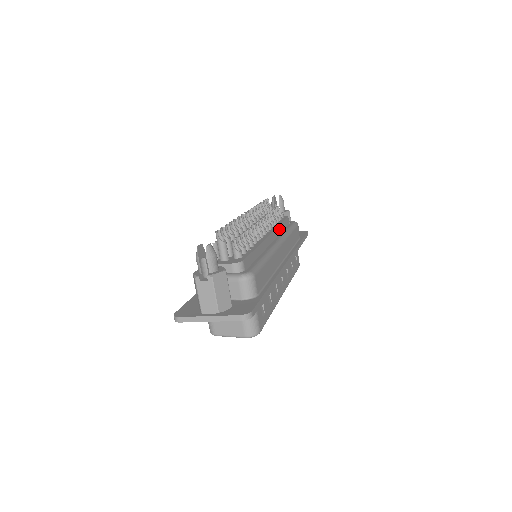
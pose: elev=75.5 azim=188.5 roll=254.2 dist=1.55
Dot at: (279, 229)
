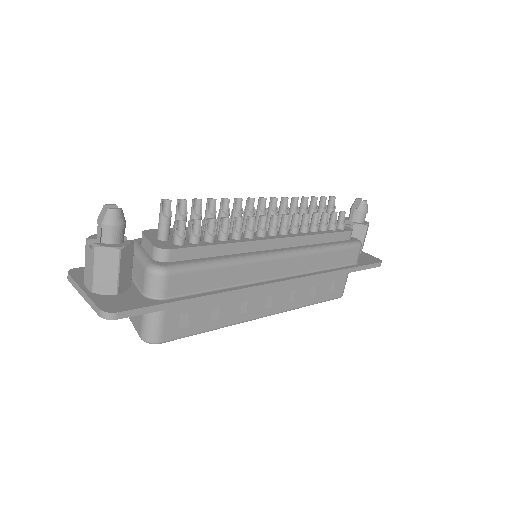
Dot at: (312, 239)
